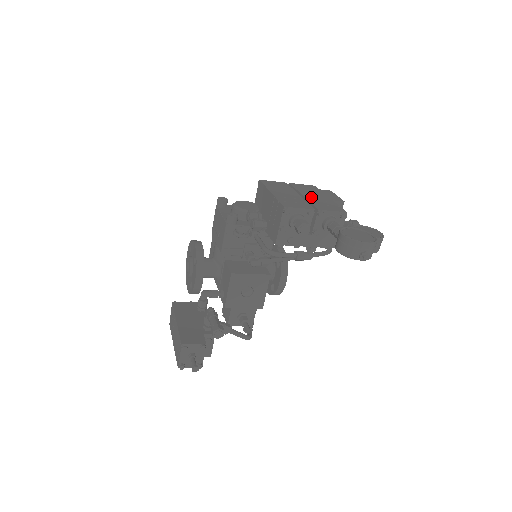
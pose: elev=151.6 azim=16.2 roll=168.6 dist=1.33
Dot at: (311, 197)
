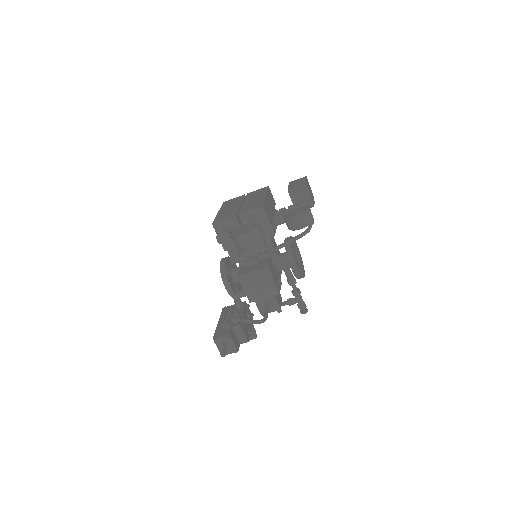
Dot at: (248, 202)
